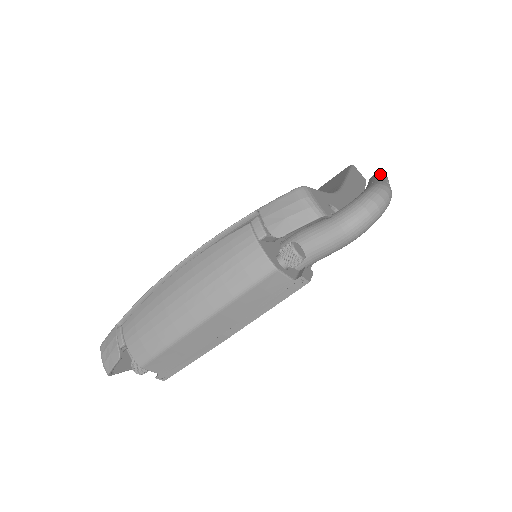
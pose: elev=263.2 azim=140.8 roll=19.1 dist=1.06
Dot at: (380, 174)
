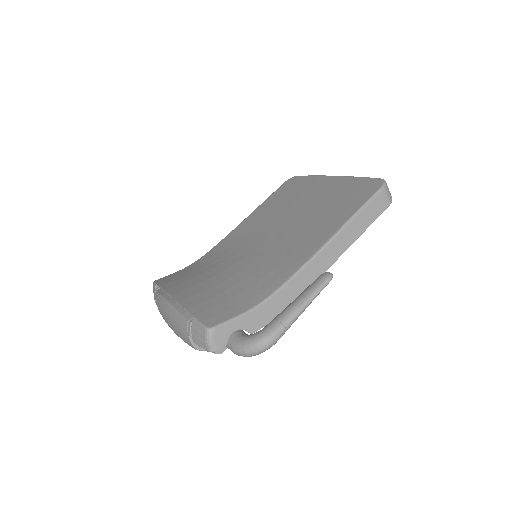
Dot at: (309, 295)
